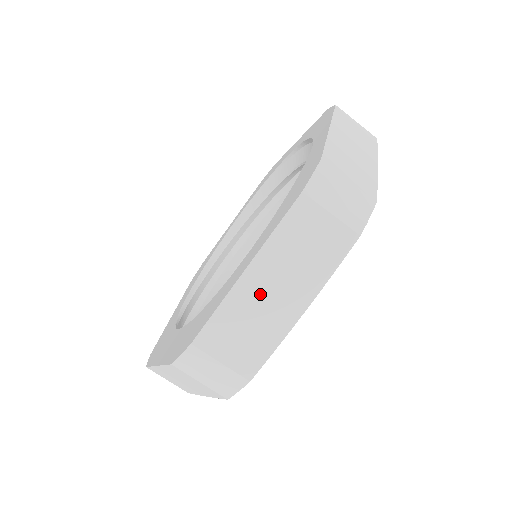
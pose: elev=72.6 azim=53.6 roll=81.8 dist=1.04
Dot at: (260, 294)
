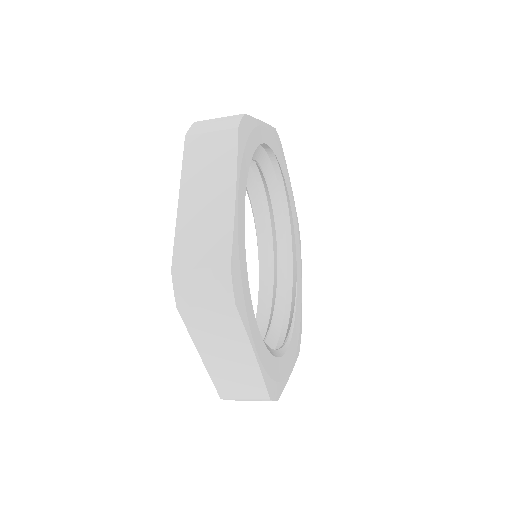
Dot at: occluded
